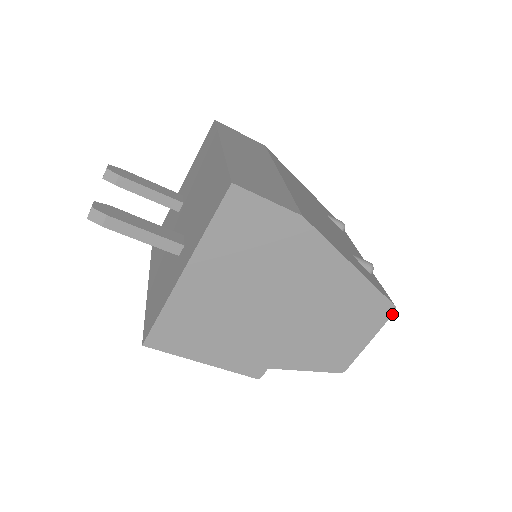
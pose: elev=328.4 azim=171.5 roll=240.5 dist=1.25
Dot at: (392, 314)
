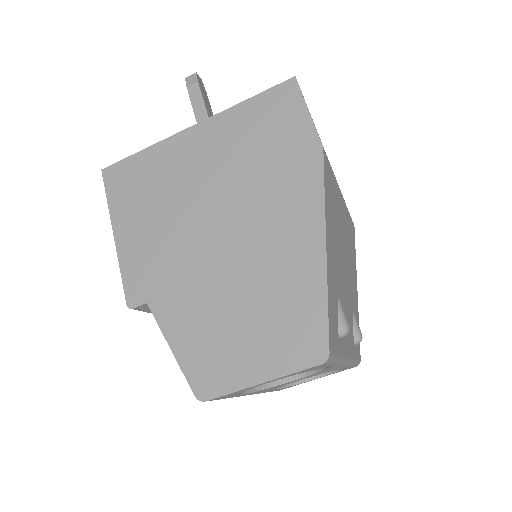
Dot at: (317, 364)
